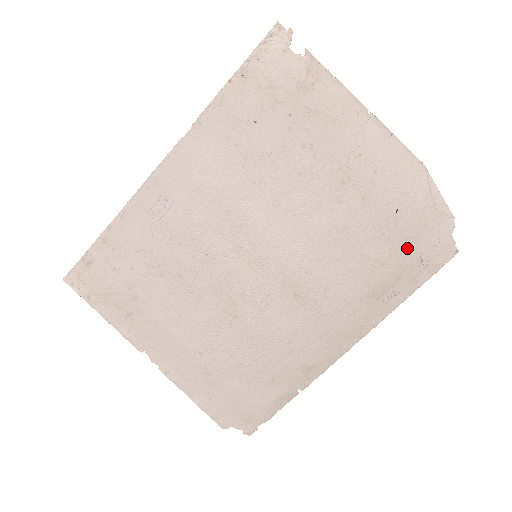
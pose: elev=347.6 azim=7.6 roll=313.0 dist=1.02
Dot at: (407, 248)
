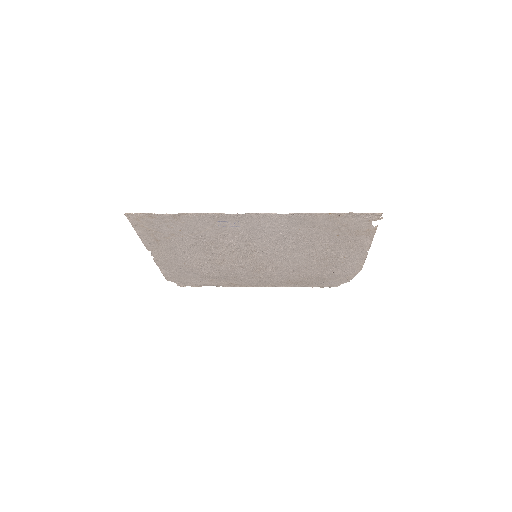
Dot at: (321, 280)
